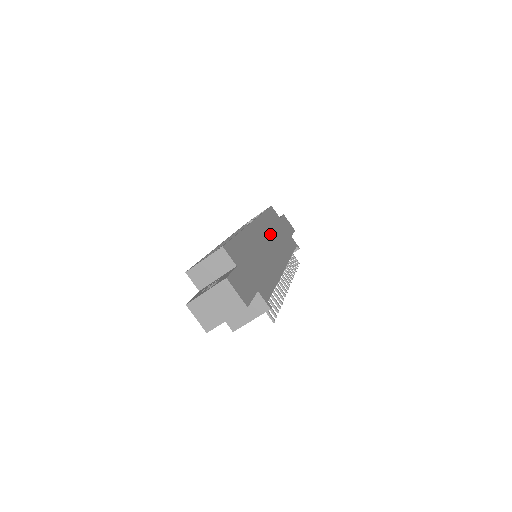
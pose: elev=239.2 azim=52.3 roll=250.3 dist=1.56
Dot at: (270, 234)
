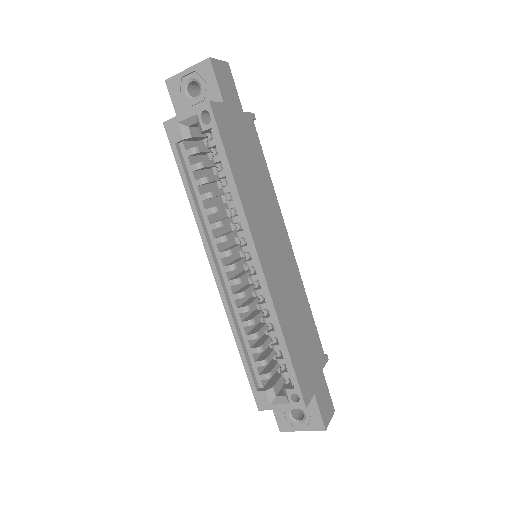
Dot at: (262, 218)
